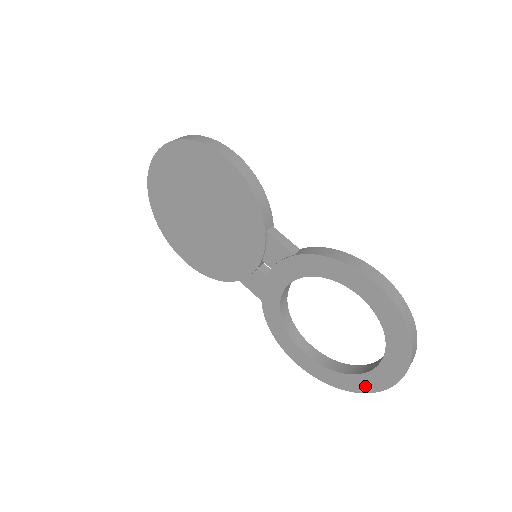
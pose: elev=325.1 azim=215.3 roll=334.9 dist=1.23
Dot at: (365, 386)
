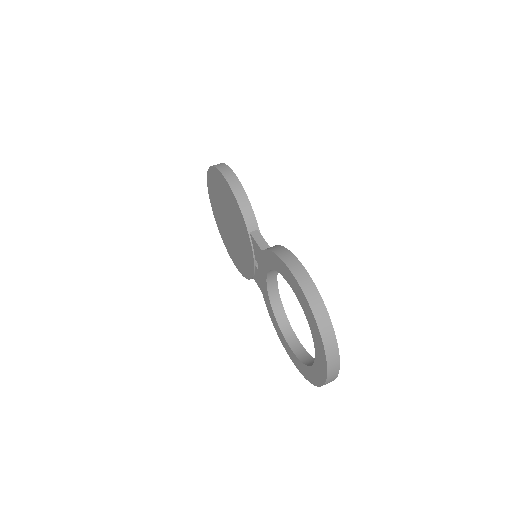
Dot at: (317, 379)
